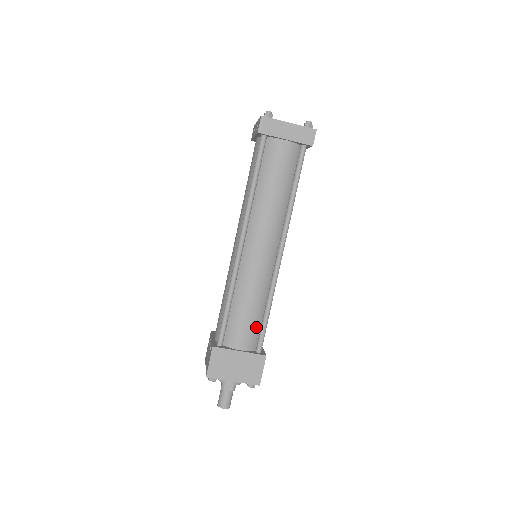
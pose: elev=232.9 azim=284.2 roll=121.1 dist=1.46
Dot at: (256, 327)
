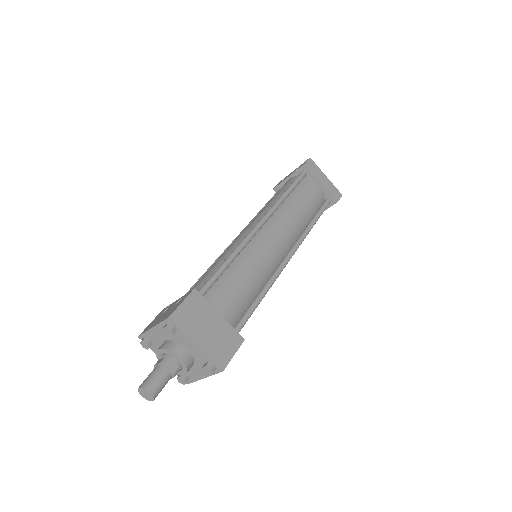
Dot at: (242, 306)
